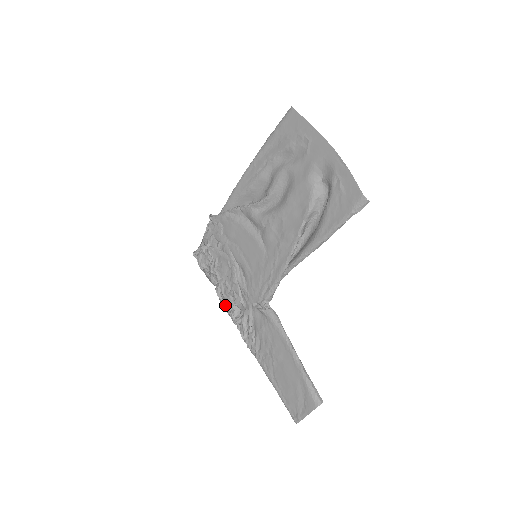
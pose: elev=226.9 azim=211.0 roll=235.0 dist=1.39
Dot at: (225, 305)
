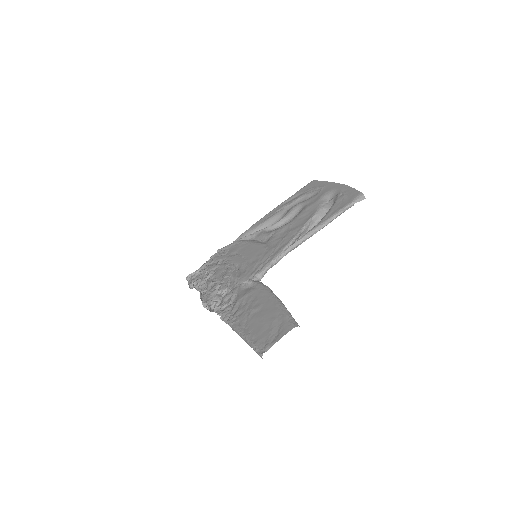
Dot at: (205, 303)
